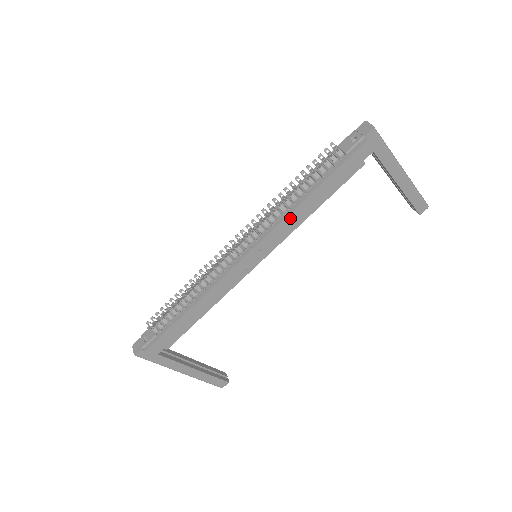
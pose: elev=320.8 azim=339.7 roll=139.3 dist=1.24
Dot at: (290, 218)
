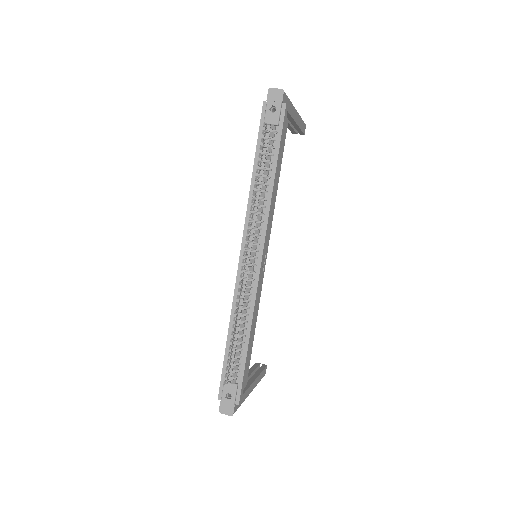
Dot at: (271, 206)
